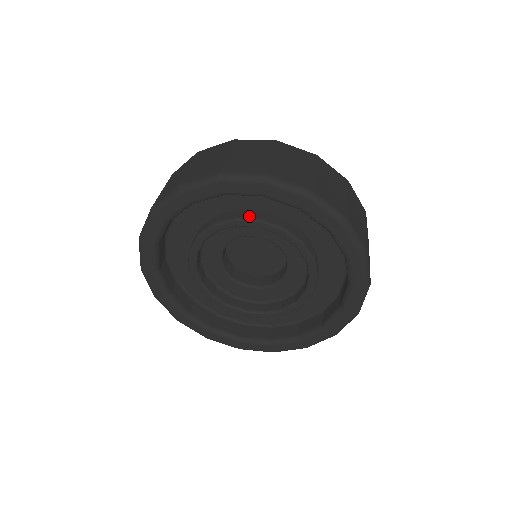
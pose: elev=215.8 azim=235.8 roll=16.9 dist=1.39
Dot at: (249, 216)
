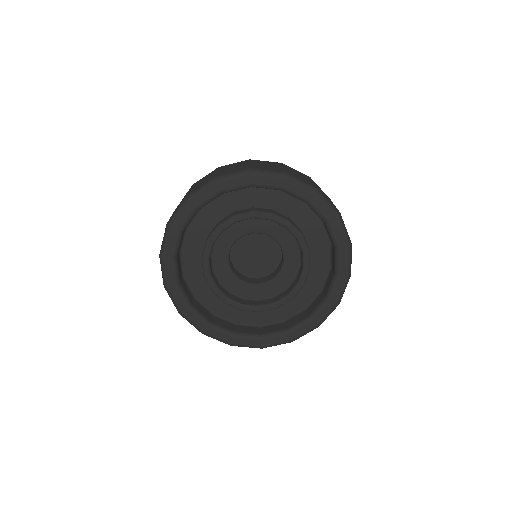
Dot at: (282, 216)
